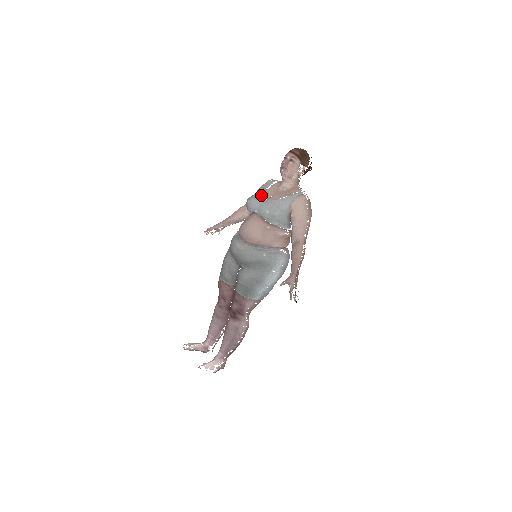
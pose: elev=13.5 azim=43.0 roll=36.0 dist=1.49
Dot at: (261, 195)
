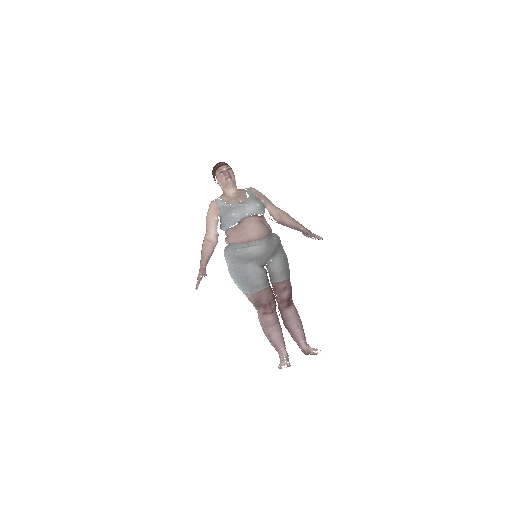
Dot at: (235, 205)
